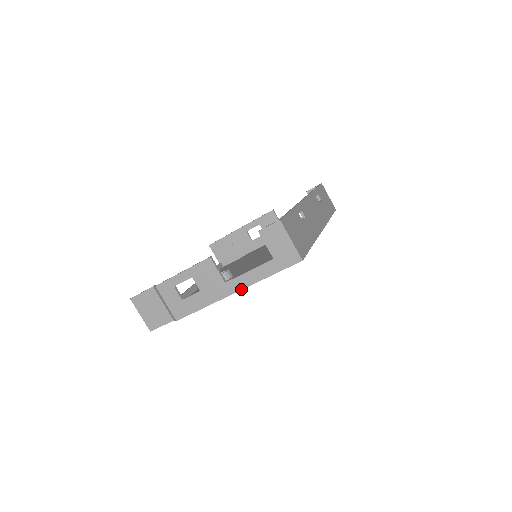
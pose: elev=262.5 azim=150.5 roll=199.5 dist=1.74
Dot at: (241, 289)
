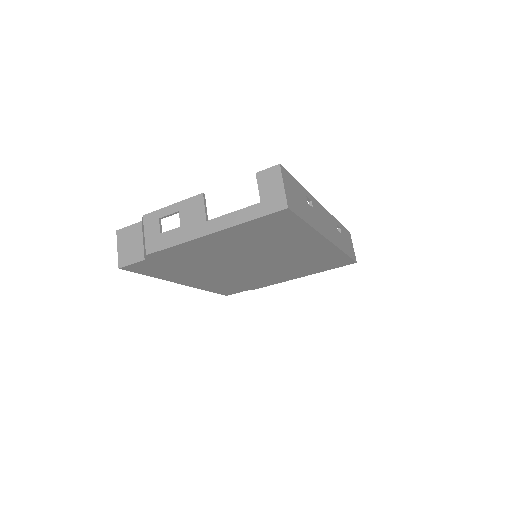
Dot at: (219, 230)
